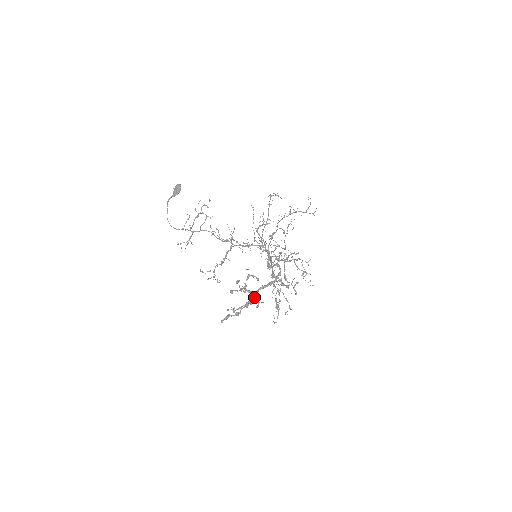
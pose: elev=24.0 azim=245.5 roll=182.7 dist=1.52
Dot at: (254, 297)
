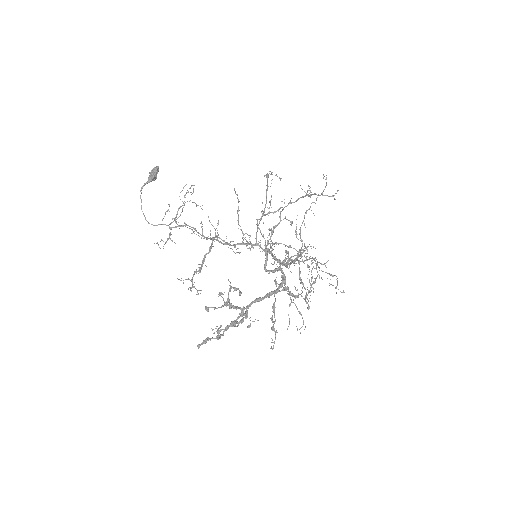
Dot at: (242, 315)
